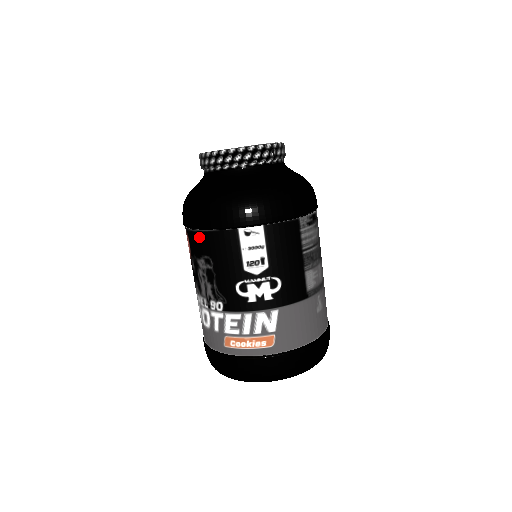
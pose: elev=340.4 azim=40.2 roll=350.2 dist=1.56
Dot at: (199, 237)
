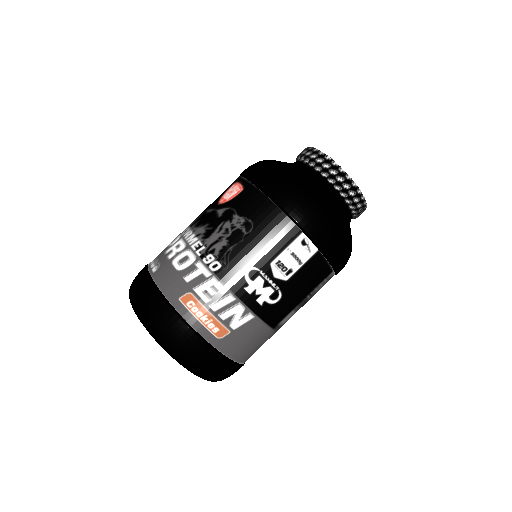
Dot at: (262, 202)
